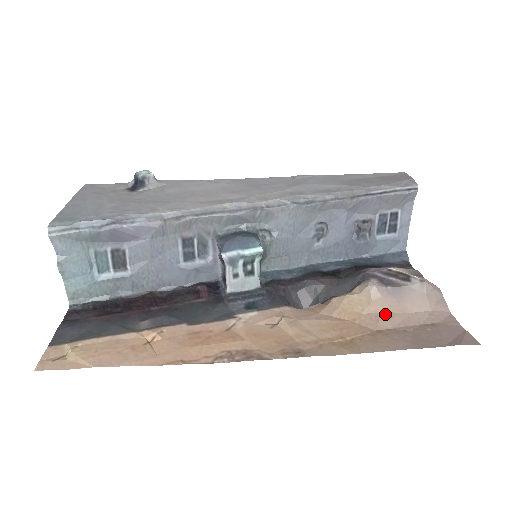
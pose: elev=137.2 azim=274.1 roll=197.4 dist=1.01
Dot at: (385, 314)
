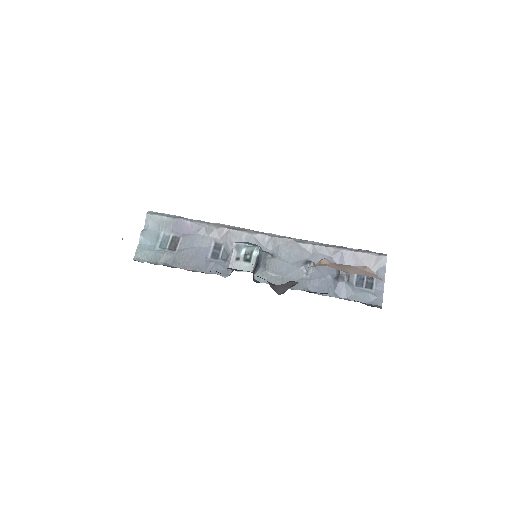
Dot at: occluded
